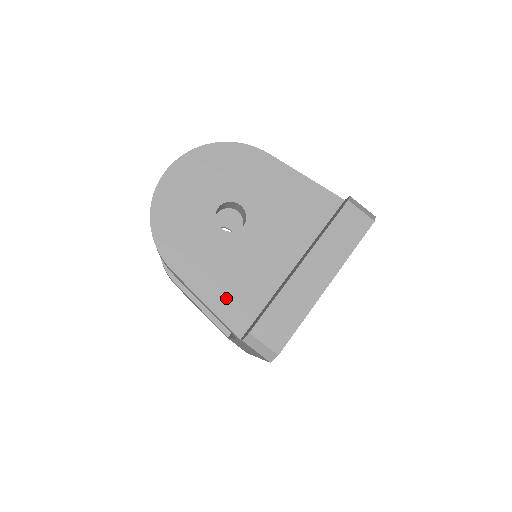
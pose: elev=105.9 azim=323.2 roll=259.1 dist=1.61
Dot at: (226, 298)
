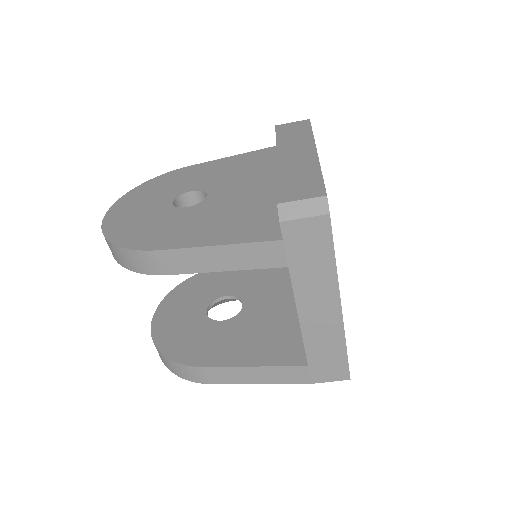
Dot at: (235, 230)
